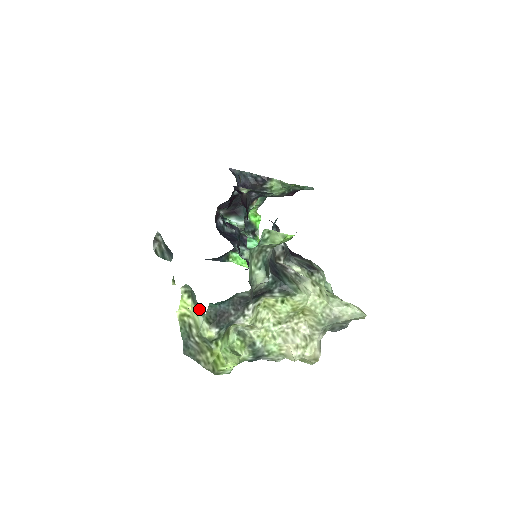
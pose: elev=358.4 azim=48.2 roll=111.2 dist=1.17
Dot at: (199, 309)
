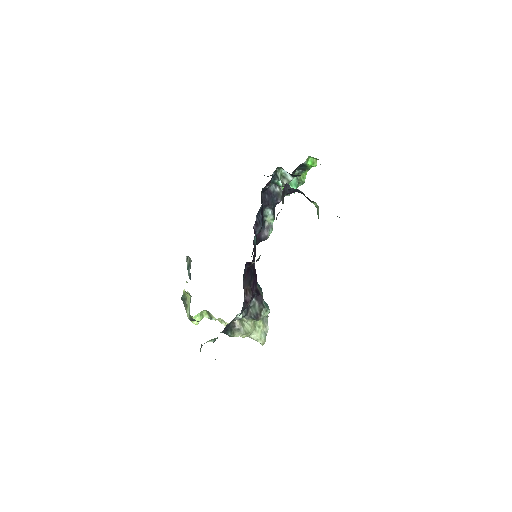
Dot at: occluded
